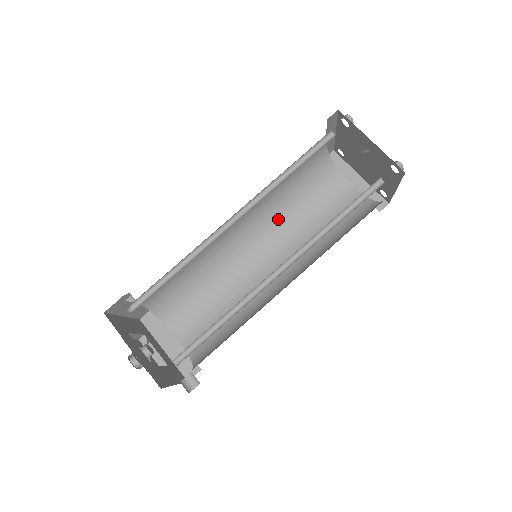
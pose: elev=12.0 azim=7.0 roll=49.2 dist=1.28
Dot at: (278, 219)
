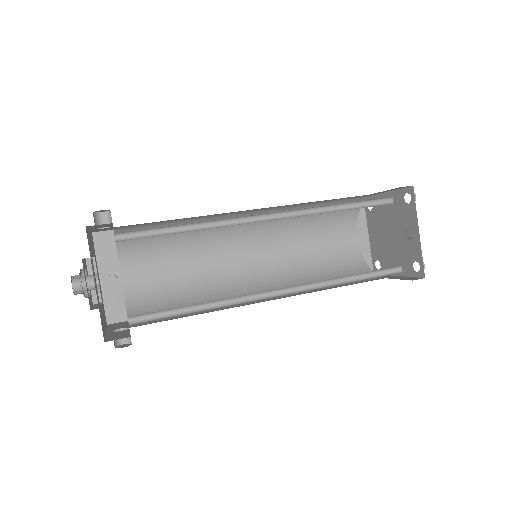
Dot at: (285, 226)
